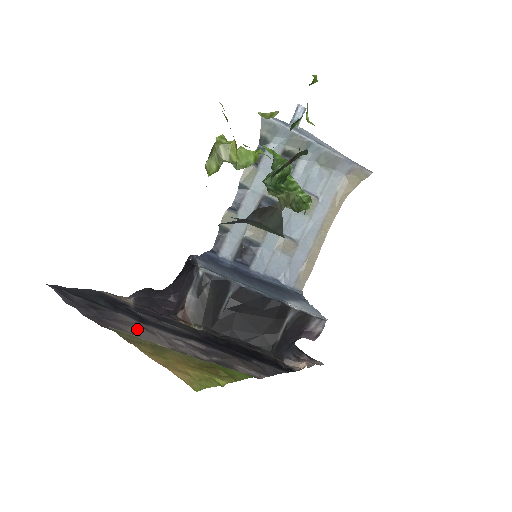
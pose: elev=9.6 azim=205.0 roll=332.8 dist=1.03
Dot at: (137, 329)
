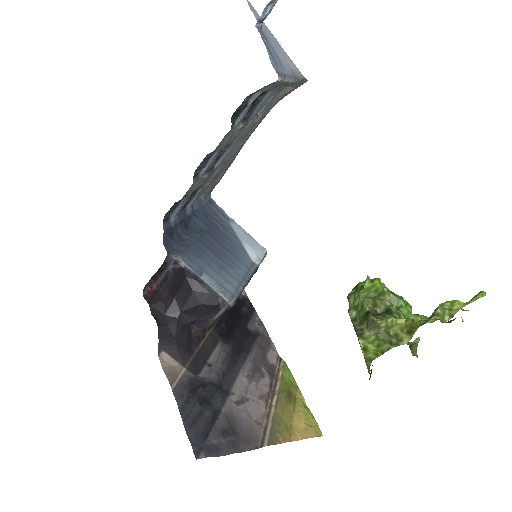
Dot at: (247, 412)
